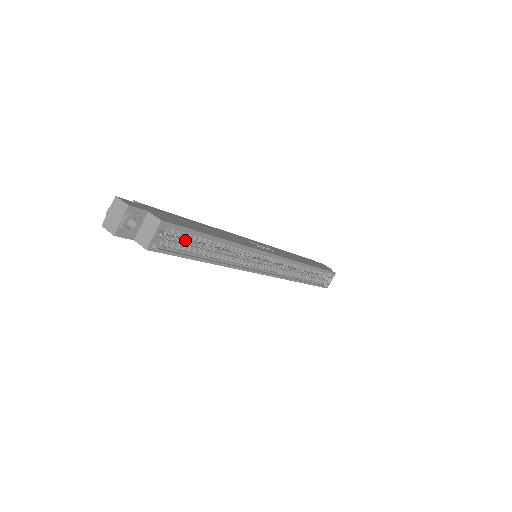
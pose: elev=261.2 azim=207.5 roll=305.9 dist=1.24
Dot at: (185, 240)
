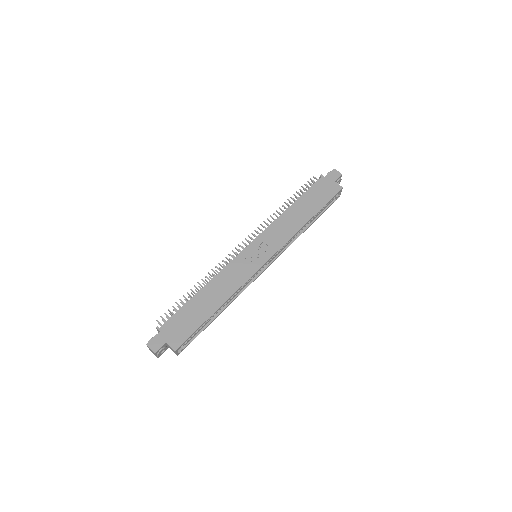
Dot at: occluded
